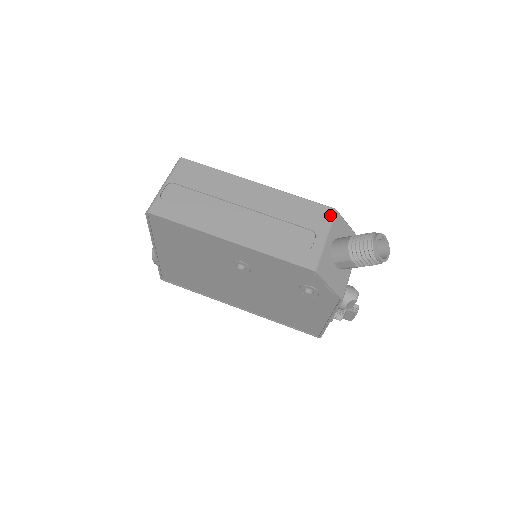
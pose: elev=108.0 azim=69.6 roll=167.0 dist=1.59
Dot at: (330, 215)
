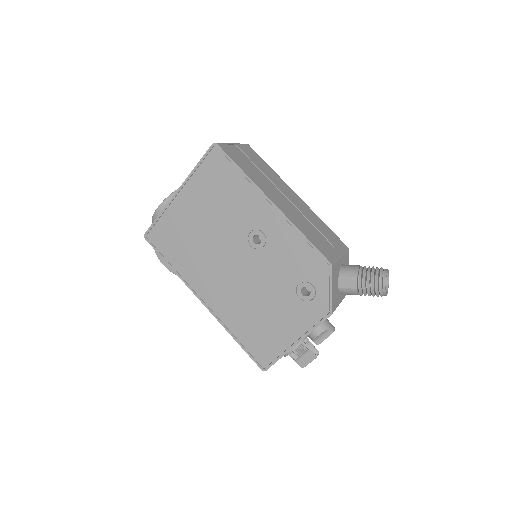
Dot at: (345, 248)
